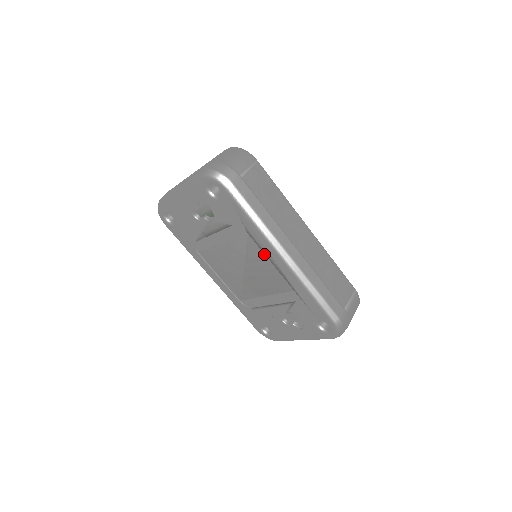
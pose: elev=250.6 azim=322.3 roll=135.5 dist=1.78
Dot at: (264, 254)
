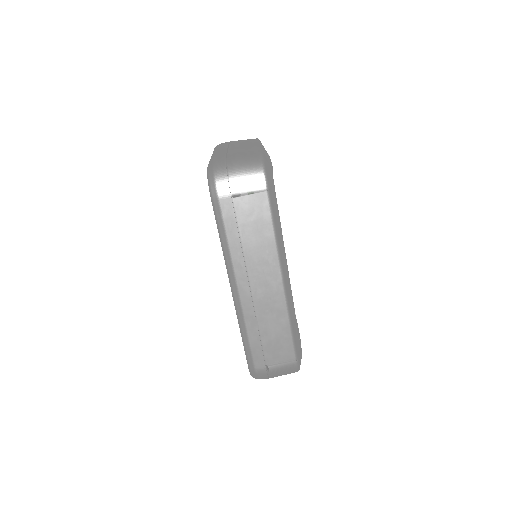
Dot at: occluded
